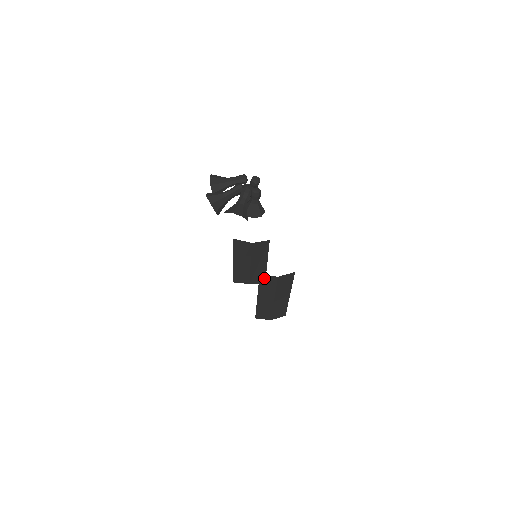
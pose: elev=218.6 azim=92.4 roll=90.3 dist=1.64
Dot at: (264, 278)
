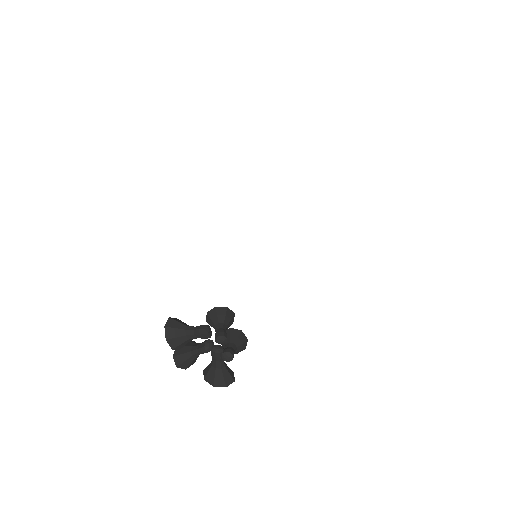
Dot at: occluded
